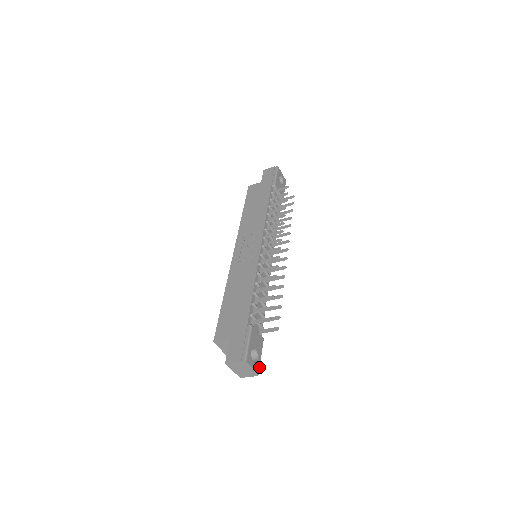
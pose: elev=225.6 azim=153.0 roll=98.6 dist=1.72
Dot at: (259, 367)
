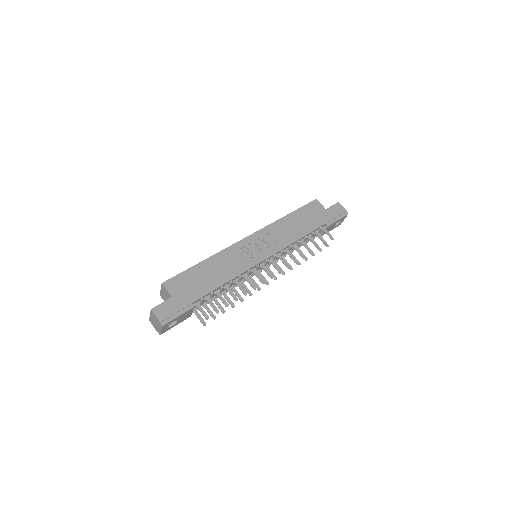
Dot at: occluded
